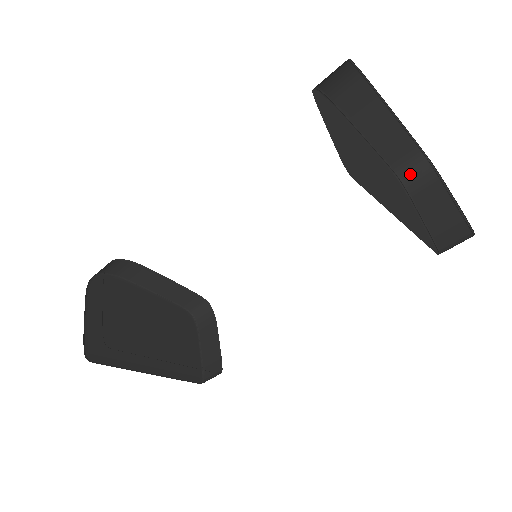
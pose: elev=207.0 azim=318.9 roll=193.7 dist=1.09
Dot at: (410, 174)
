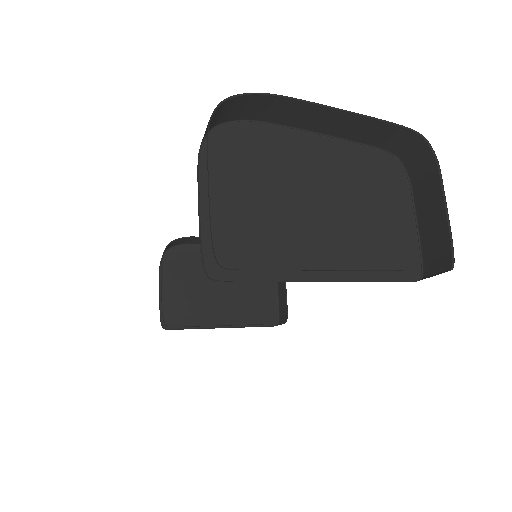
Dot at: (408, 154)
